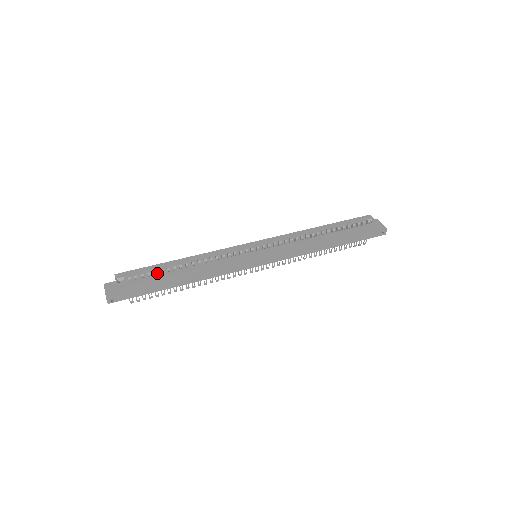
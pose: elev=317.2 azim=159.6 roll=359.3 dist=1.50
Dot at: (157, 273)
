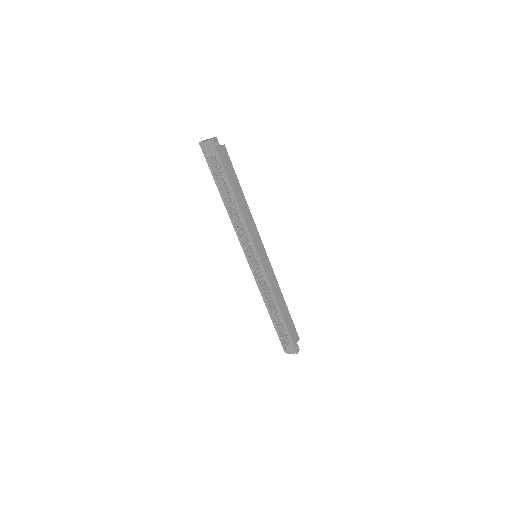
Dot at: occluded
